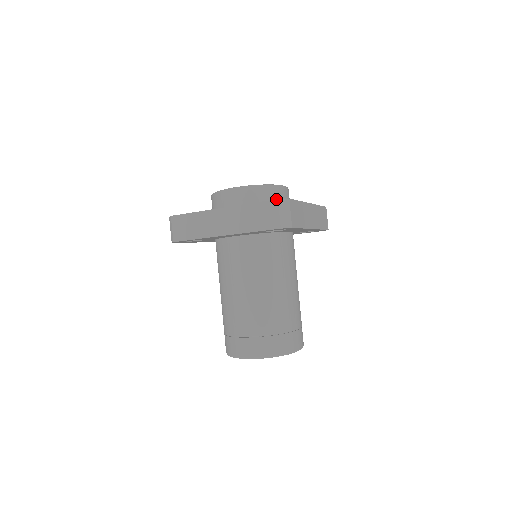
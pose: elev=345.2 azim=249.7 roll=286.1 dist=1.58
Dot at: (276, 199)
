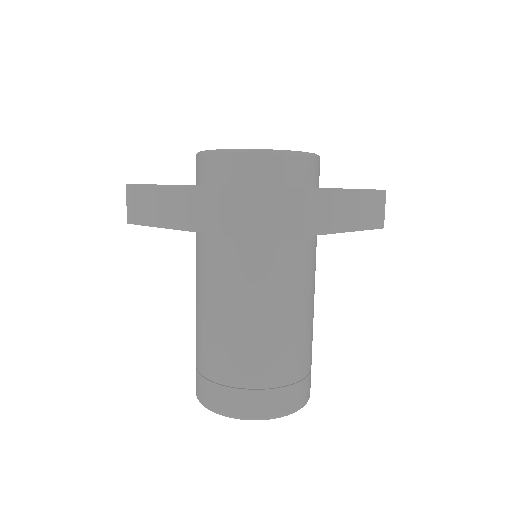
Dot at: occluded
